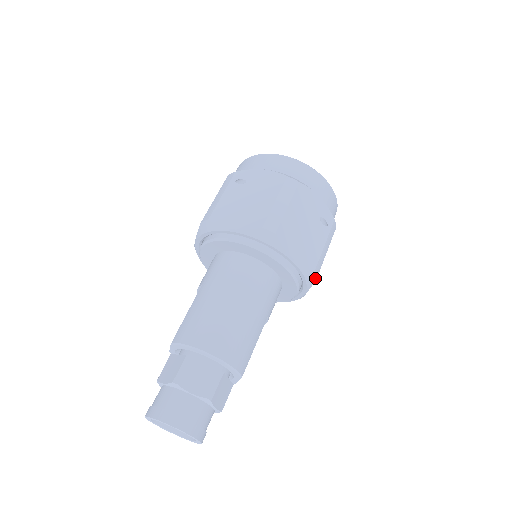
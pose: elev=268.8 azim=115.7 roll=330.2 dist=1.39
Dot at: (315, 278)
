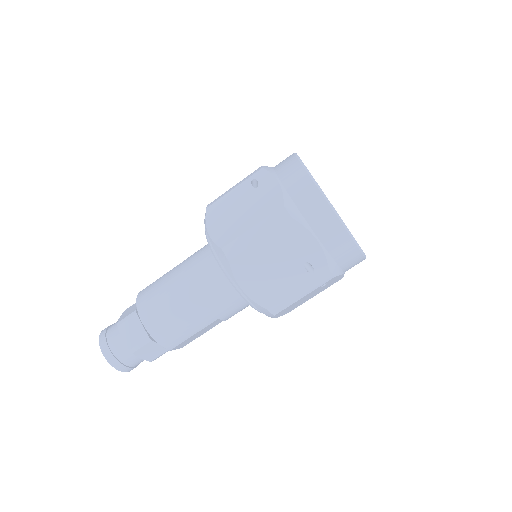
Dot at: (272, 314)
